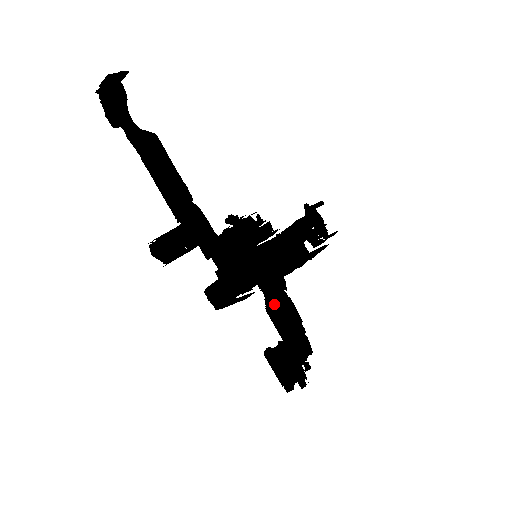
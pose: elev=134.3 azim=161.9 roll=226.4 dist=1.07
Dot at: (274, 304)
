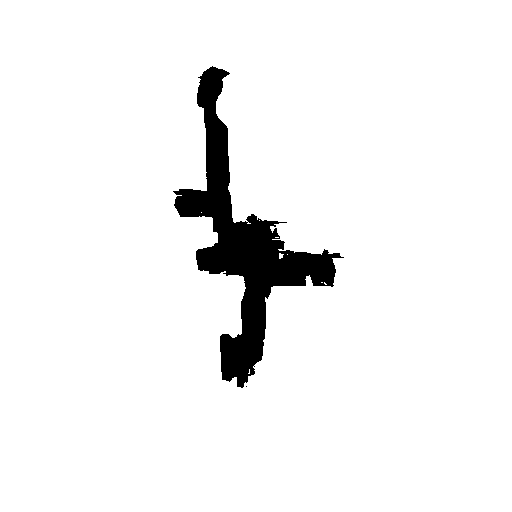
Dot at: (251, 304)
